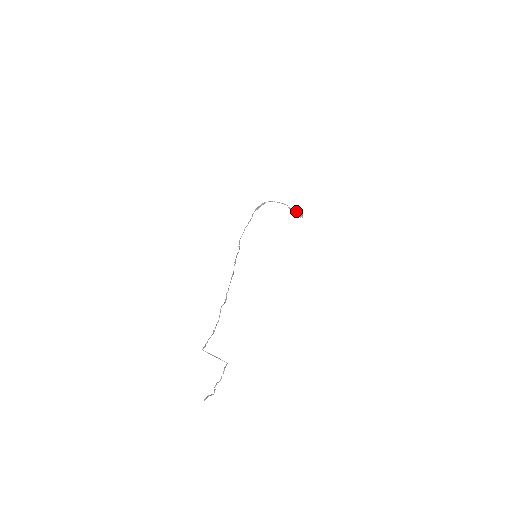
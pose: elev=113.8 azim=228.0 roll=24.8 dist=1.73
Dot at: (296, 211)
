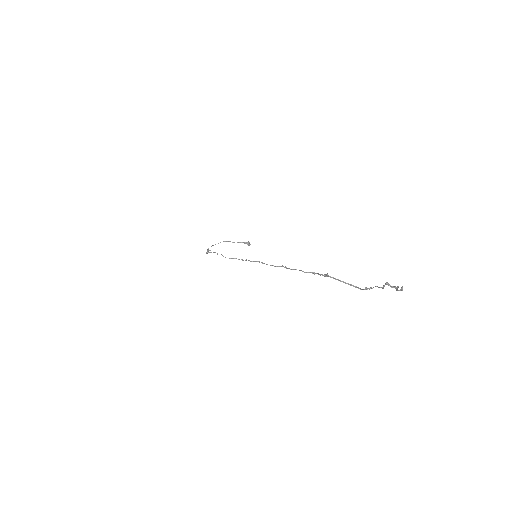
Dot at: occluded
